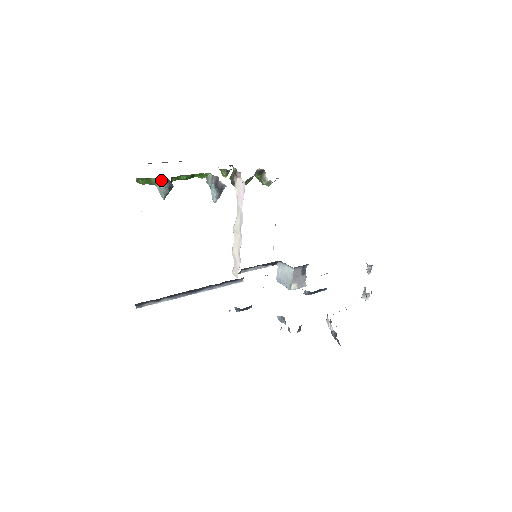
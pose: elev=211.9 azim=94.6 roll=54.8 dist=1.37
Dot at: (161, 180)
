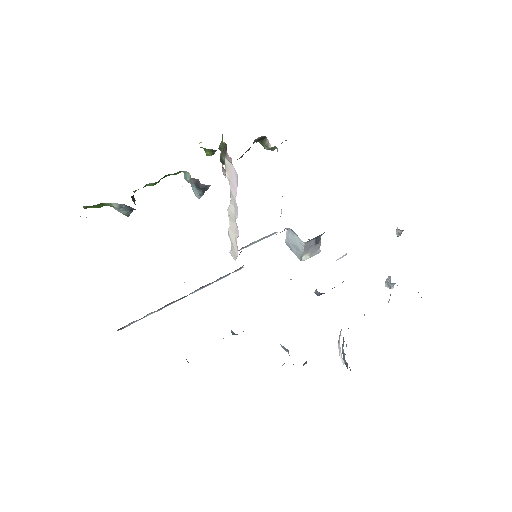
Dot at: (118, 205)
